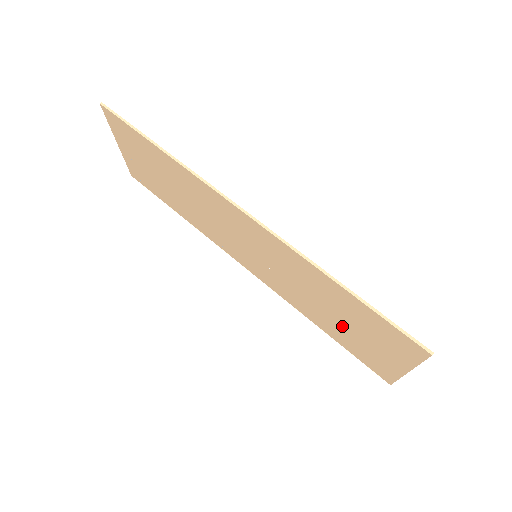
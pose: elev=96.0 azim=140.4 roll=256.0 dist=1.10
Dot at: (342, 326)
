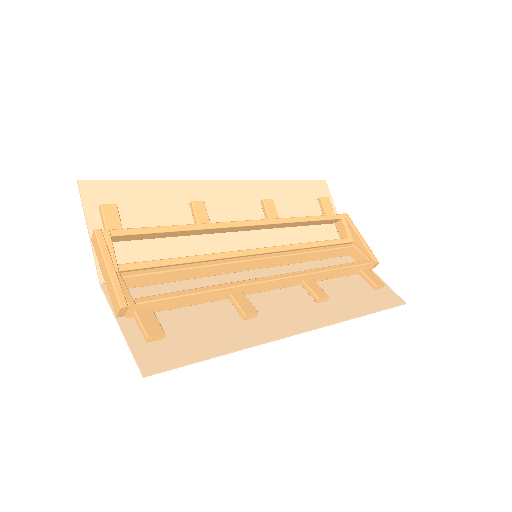
Dot at: (339, 277)
